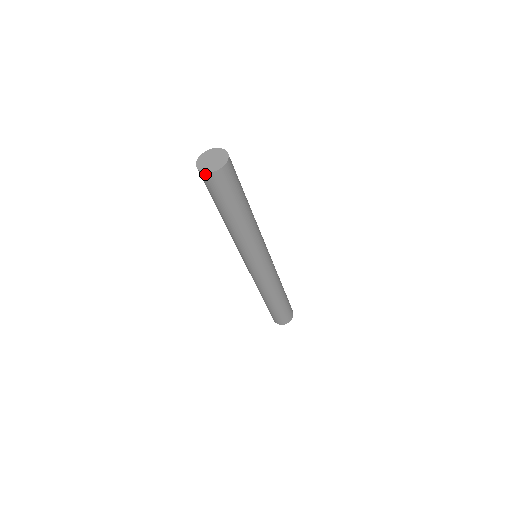
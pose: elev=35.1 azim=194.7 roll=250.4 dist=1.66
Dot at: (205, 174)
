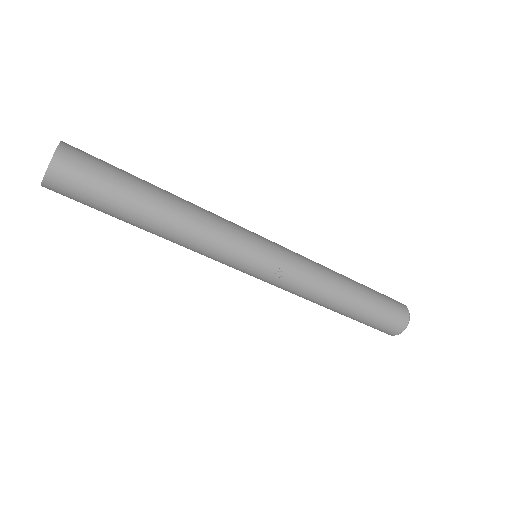
Dot at: occluded
